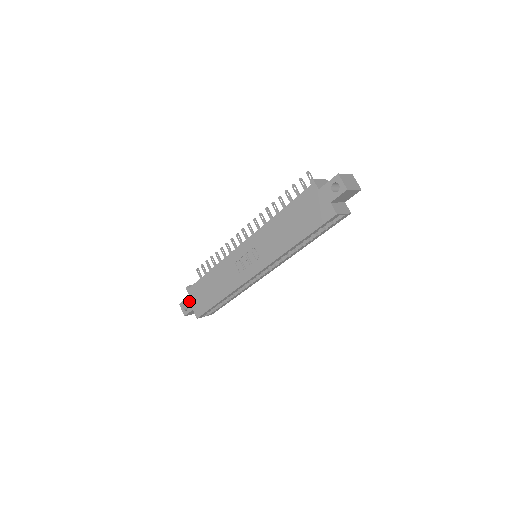
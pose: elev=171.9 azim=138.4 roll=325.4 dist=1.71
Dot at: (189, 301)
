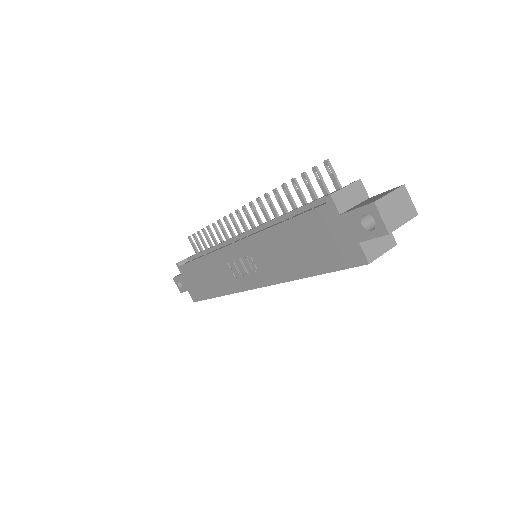
Dot at: (182, 280)
